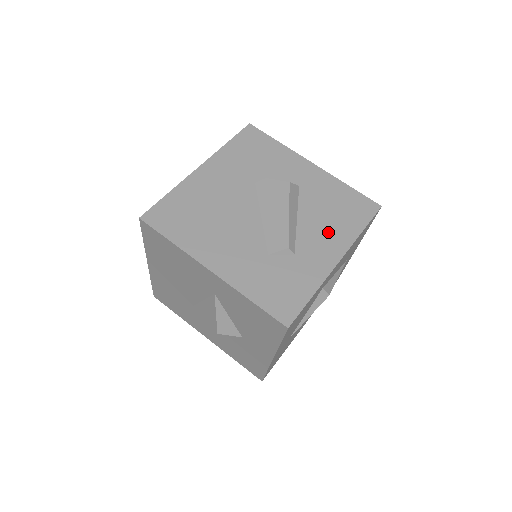
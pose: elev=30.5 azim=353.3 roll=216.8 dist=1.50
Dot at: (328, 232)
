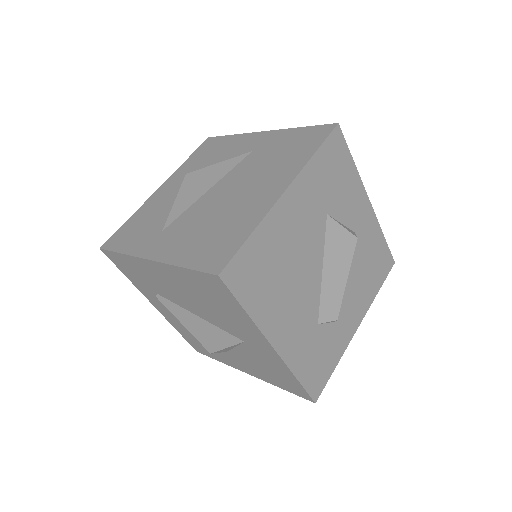
Dot at: (360, 294)
